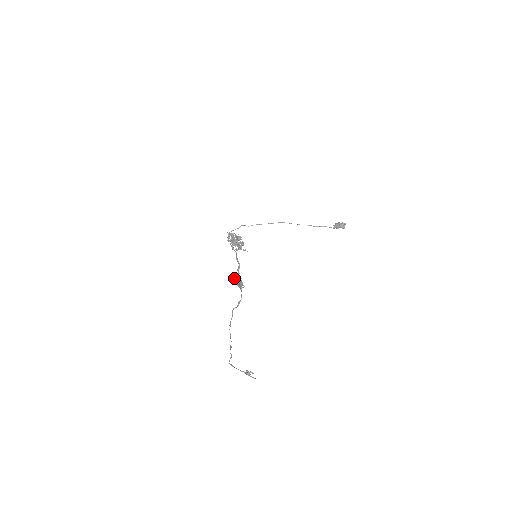
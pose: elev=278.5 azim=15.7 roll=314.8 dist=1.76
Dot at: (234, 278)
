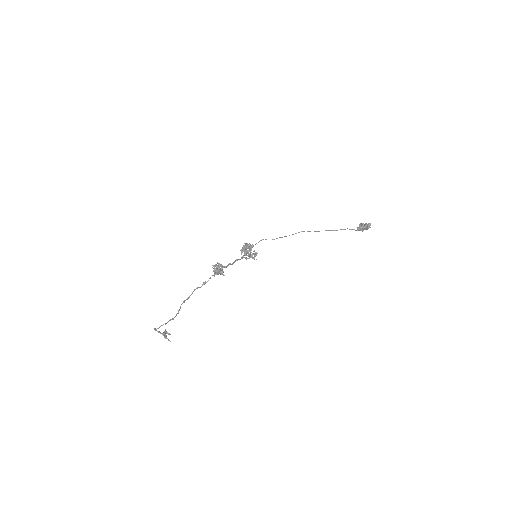
Dot at: (212, 265)
